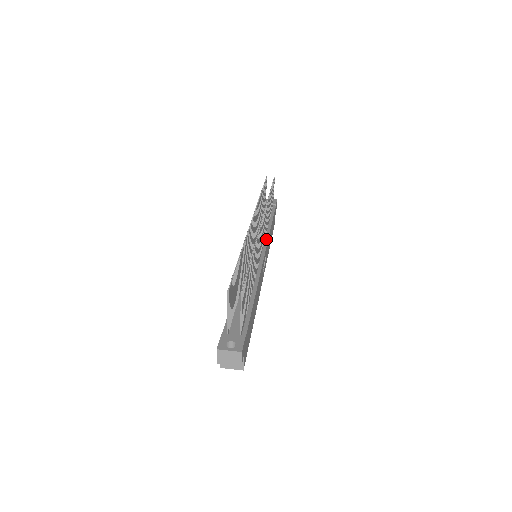
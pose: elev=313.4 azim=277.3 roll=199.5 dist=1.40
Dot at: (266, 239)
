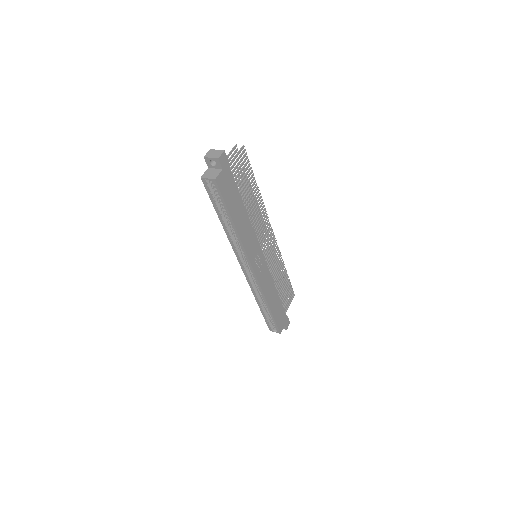
Dot at: (269, 272)
